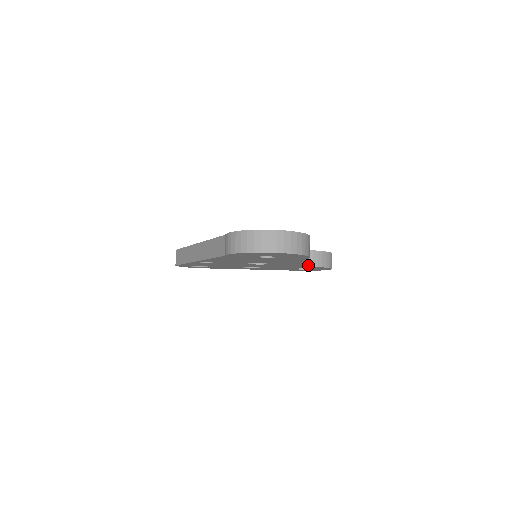
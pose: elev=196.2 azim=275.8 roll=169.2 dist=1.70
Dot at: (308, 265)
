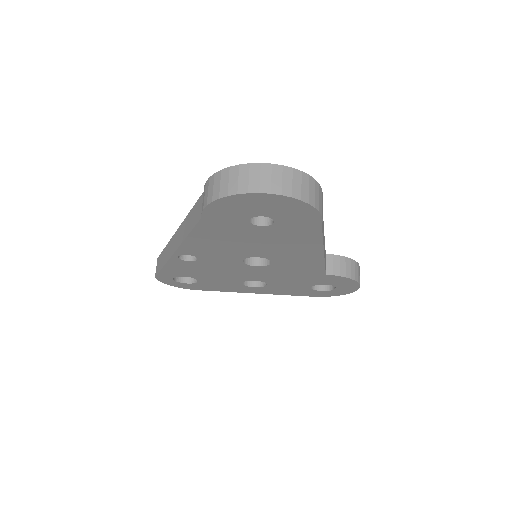
Dot at: (326, 273)
